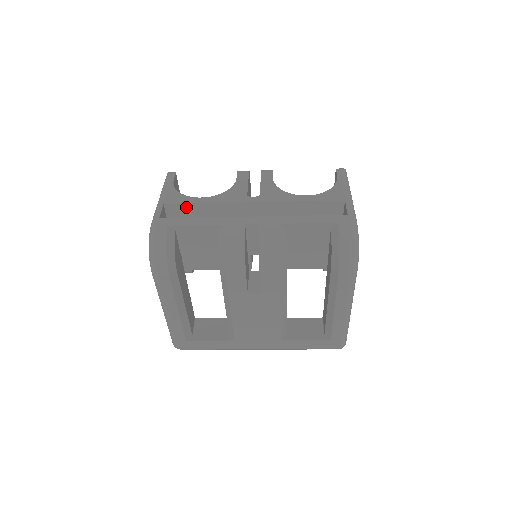
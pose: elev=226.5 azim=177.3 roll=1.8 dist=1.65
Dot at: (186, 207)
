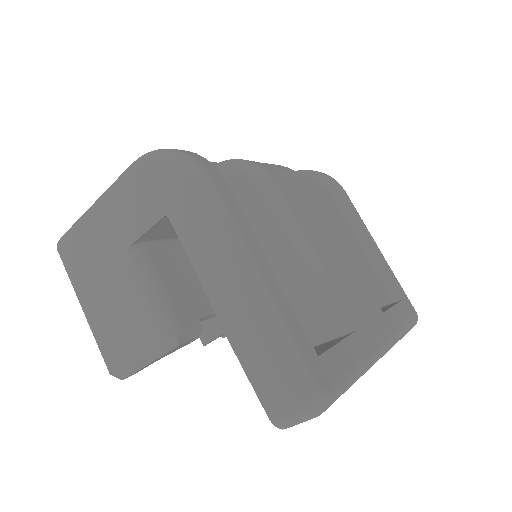
Dot at: occluded
